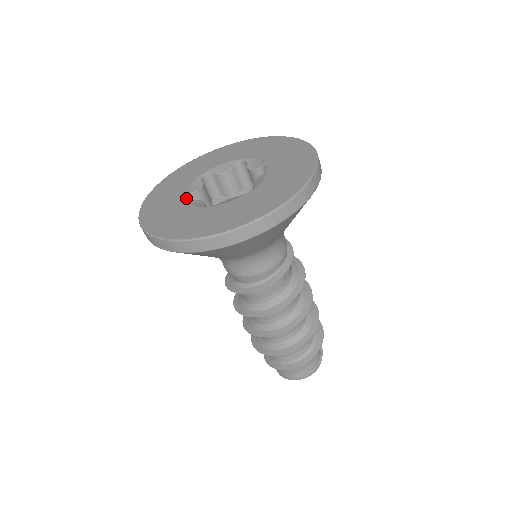
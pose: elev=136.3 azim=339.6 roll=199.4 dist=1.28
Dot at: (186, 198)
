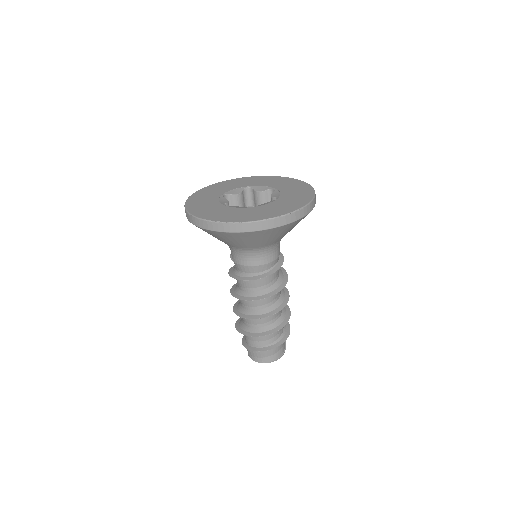
Dot at: occluded
